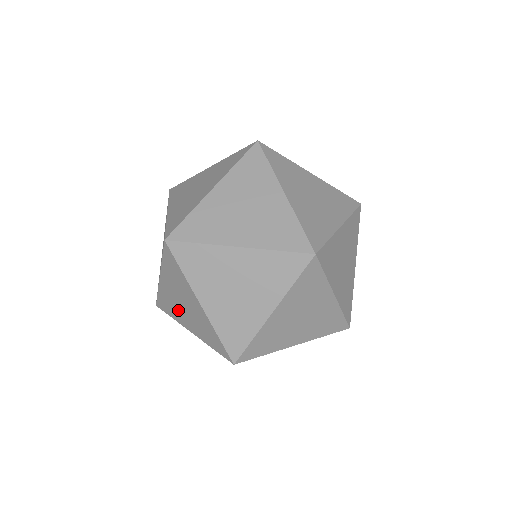
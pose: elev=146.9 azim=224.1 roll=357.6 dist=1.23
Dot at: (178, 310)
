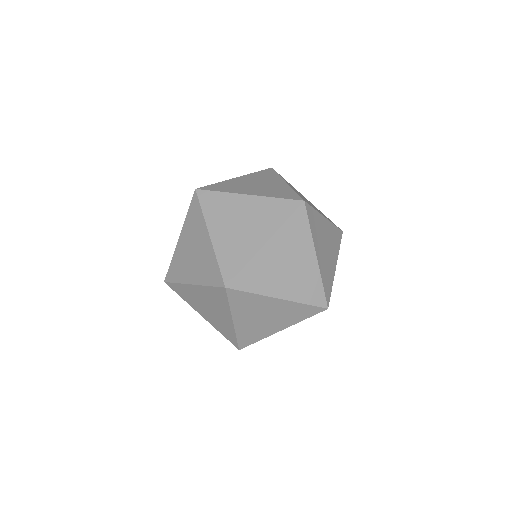
Dot at: occluded
